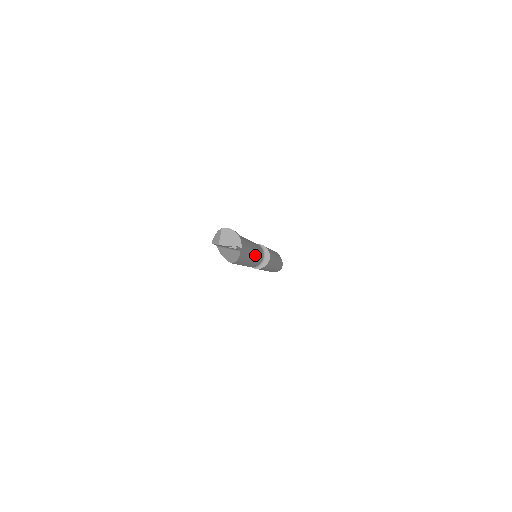
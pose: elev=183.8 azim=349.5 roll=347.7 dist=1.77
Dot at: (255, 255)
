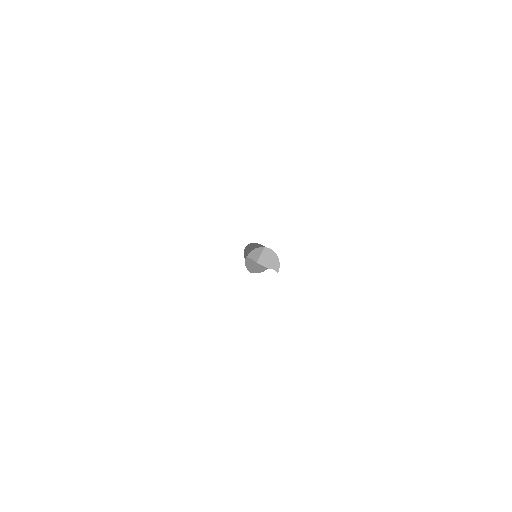
Dot at: occluded
